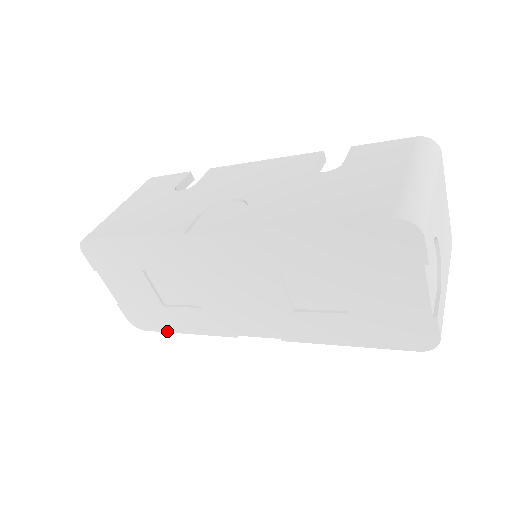
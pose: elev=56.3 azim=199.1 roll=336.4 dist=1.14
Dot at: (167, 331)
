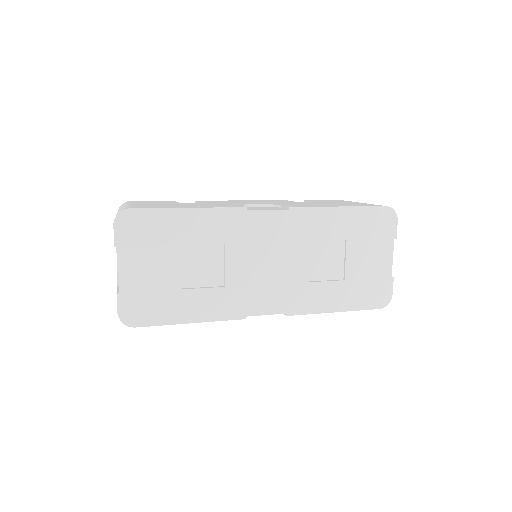
Dot at: (166, 323)
